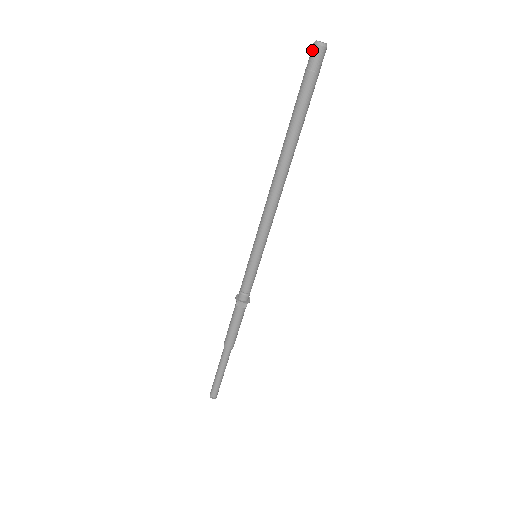
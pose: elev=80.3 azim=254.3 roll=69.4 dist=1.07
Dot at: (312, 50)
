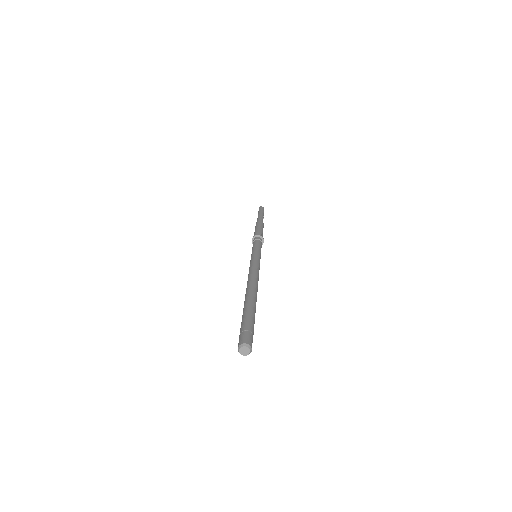
Dot at: (240, 350)
